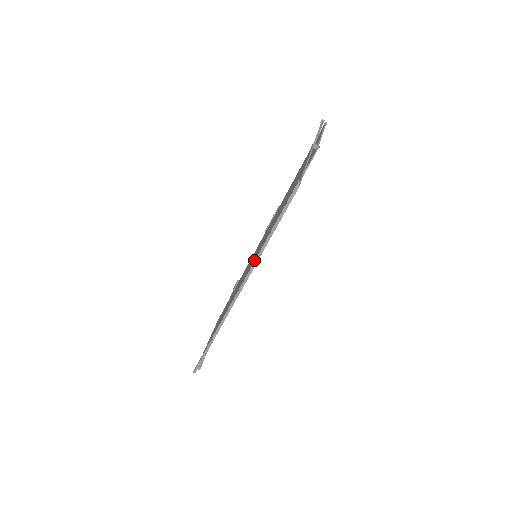
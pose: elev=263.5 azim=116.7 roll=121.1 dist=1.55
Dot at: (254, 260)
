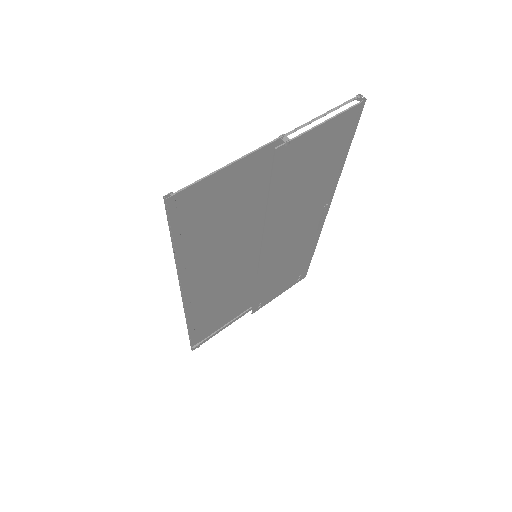
Dot at: (179, 267)
